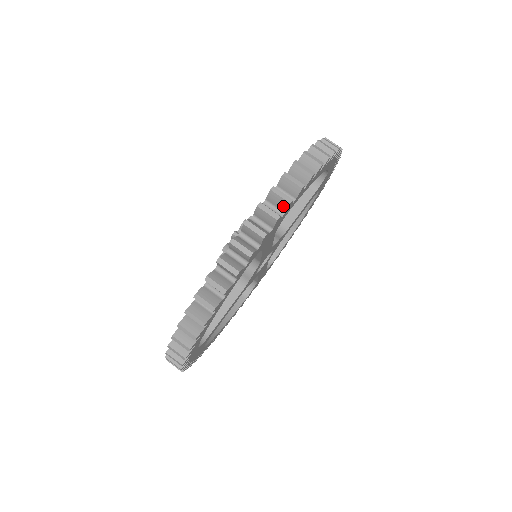
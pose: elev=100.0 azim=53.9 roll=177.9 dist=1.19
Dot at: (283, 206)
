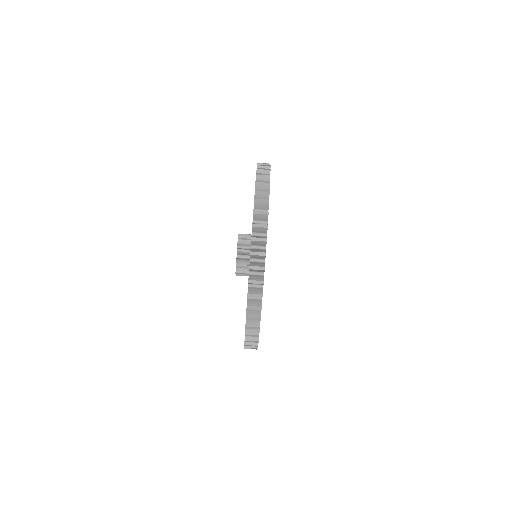
Dot at: occluded
